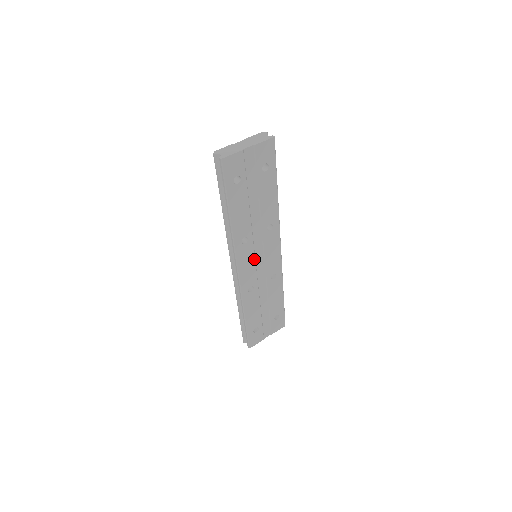
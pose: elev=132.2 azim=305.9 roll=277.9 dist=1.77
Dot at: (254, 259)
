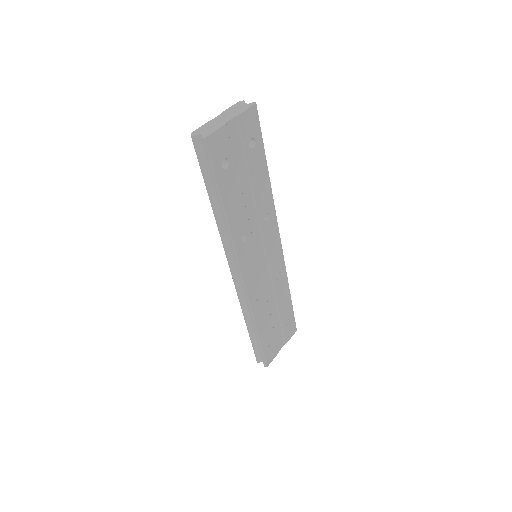
Dot at: (256, 259)
